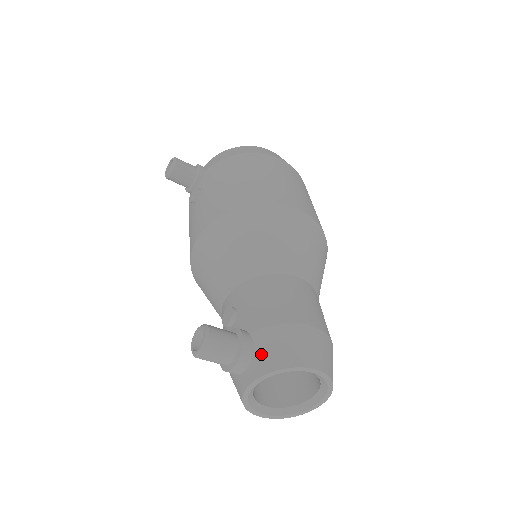
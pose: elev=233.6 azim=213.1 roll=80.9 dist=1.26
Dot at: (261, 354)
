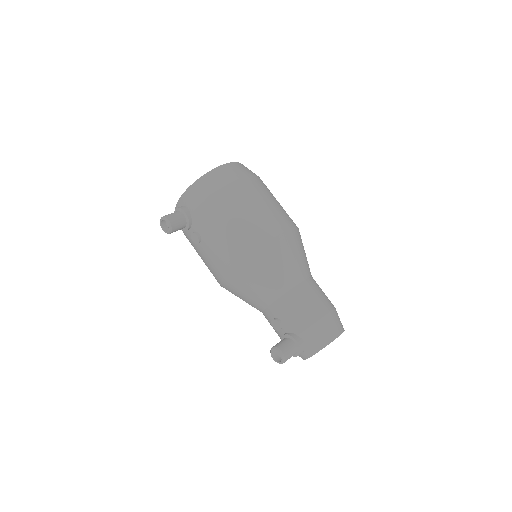
Dot at: (310, 344)
